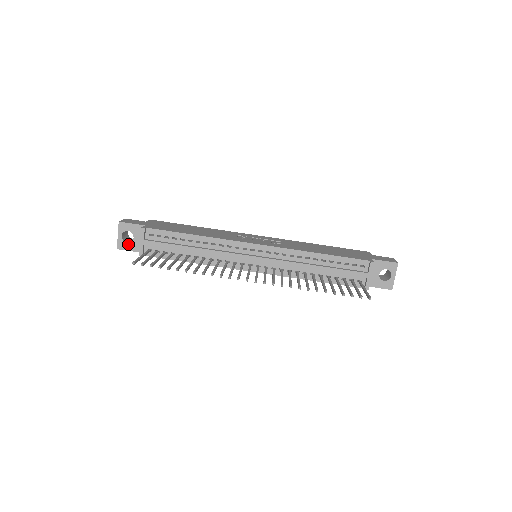
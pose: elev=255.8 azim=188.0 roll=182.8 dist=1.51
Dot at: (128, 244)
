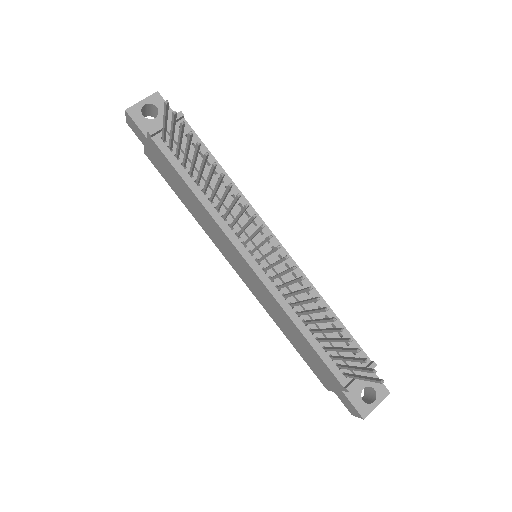
Dot at: (142, 117)
